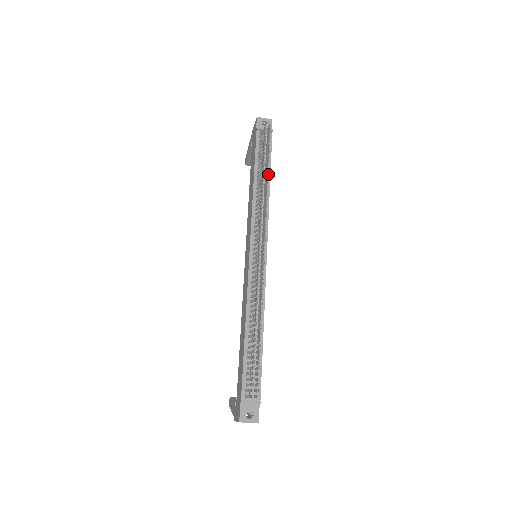
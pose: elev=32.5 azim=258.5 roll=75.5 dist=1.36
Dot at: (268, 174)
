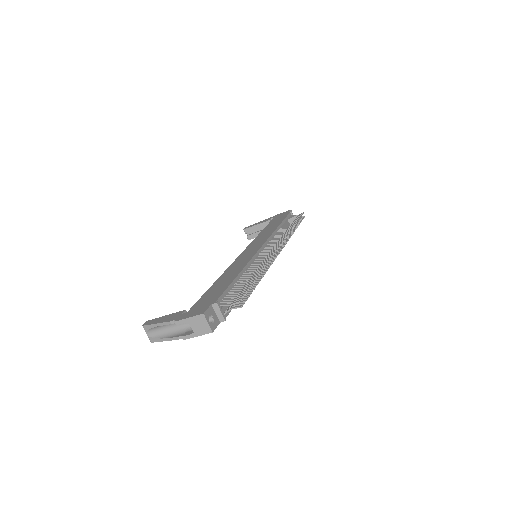
Dot at: occluded
